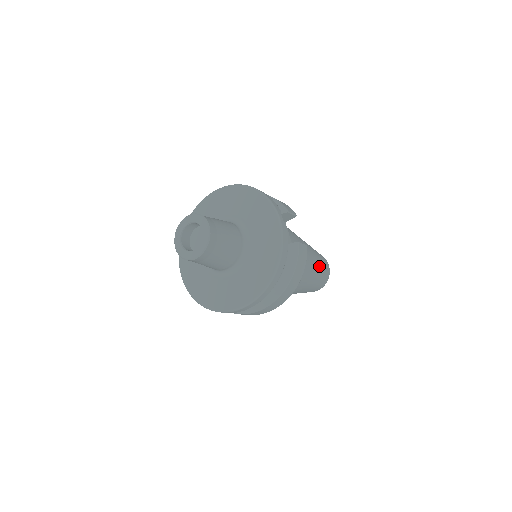
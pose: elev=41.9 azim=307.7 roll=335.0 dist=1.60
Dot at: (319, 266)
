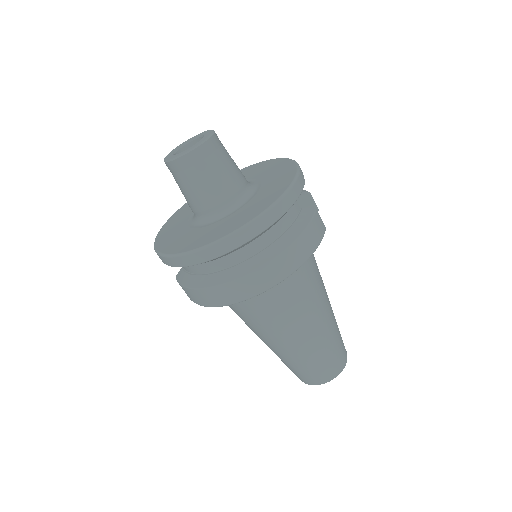
Dot at: (334, 325)
